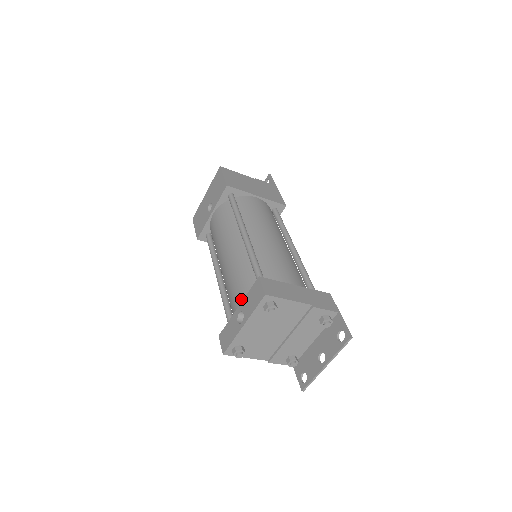
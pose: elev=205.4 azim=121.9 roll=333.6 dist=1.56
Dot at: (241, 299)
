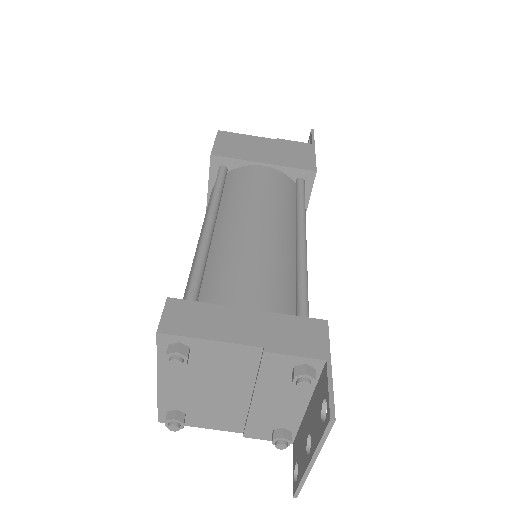
Dot at: occluded
